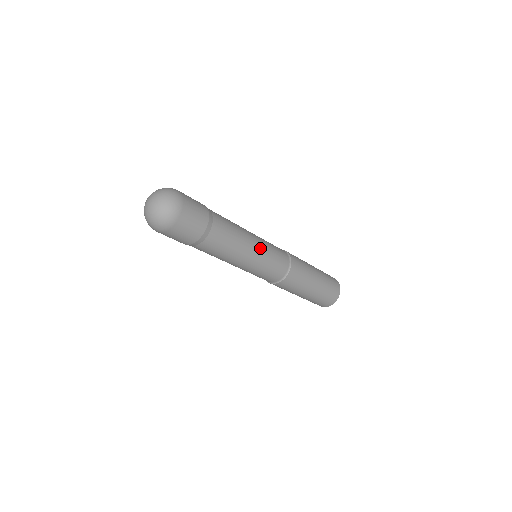
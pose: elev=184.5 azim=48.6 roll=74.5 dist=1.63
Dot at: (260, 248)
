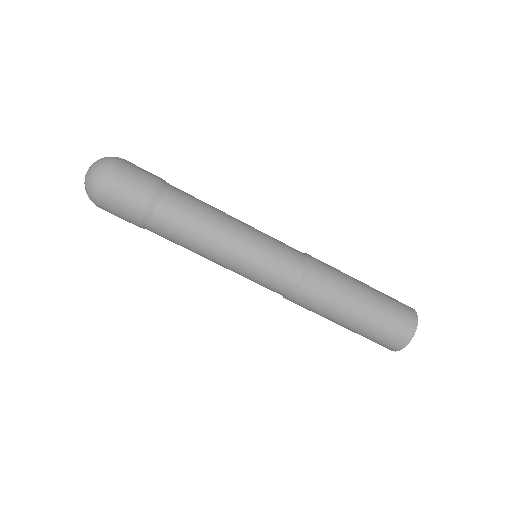
Dot at: (241, 249)
